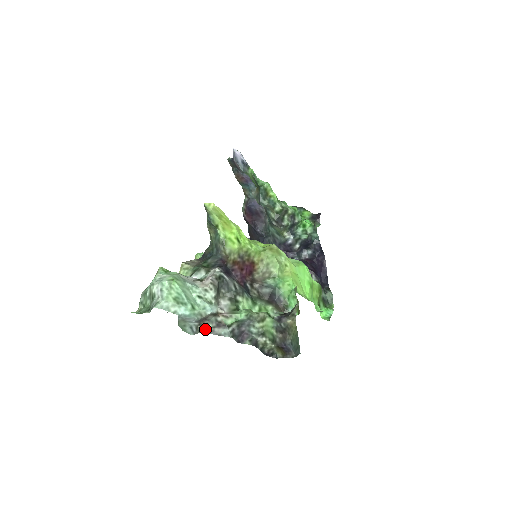
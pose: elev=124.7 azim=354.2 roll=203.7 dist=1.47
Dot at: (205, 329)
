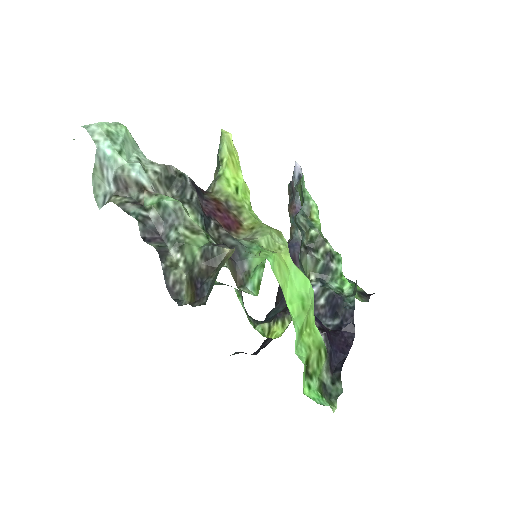
Dot at: (117, 200)
